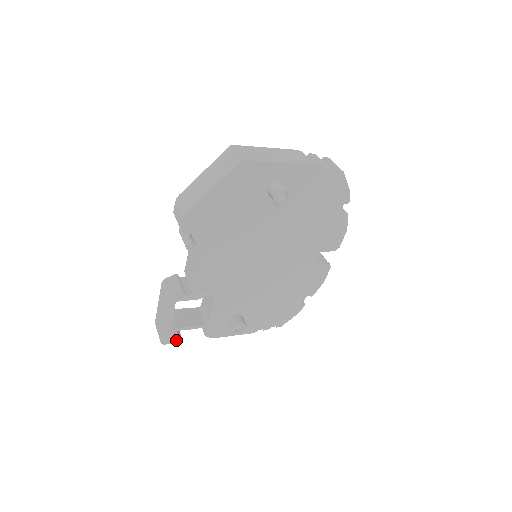
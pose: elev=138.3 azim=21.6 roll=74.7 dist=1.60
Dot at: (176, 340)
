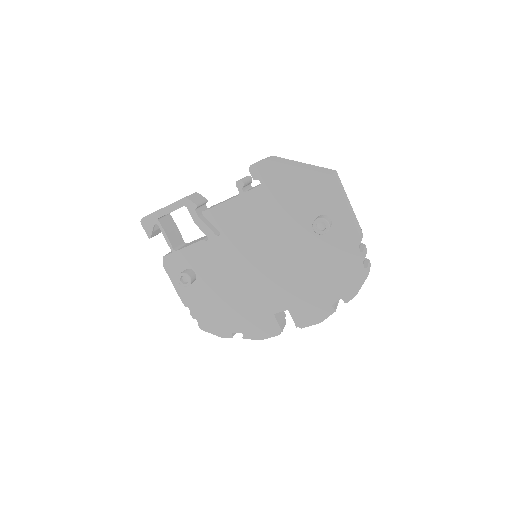
Dot at: (149, 232)
